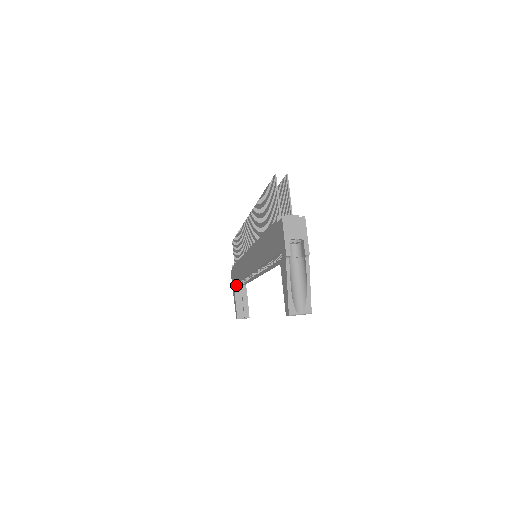
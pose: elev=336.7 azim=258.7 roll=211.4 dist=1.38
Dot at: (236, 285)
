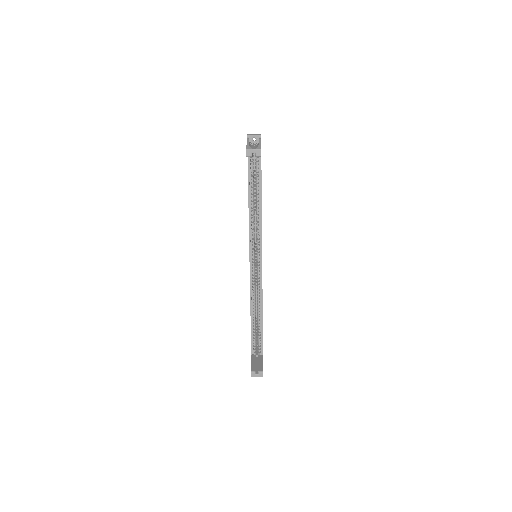
Dot at: occluded
